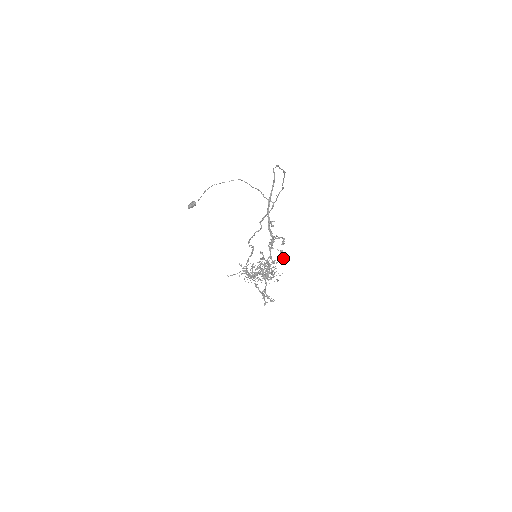
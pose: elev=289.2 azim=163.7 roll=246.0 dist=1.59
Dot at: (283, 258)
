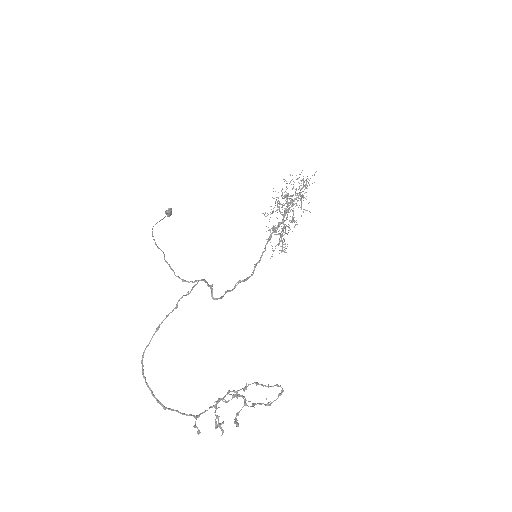
Dot at: (245, 399)
